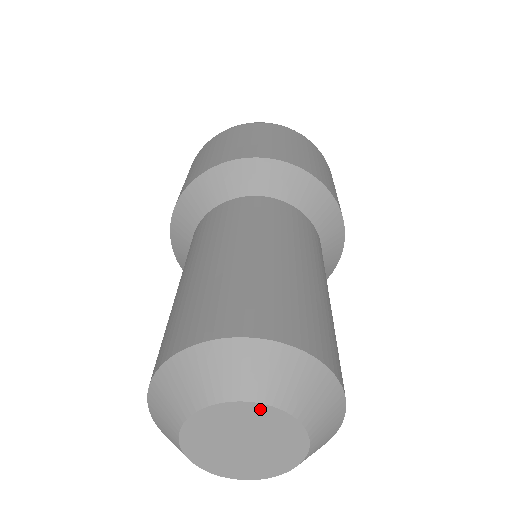
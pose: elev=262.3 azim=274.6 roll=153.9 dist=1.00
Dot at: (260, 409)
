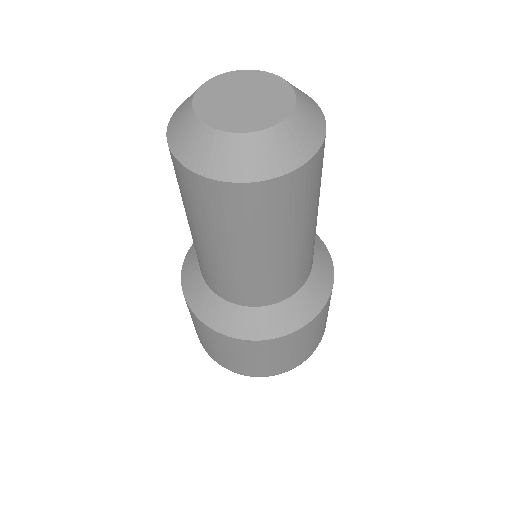
Dot at: (283, 85)
